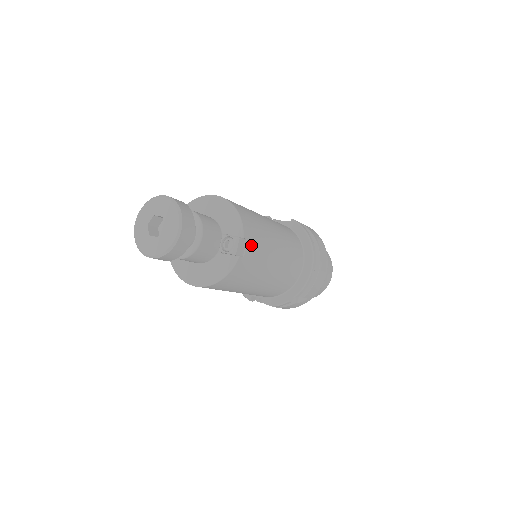
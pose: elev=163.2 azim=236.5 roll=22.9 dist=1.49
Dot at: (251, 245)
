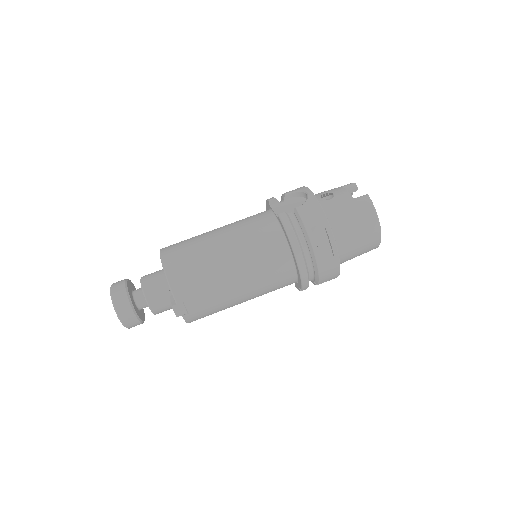
Dot at: (192, 302)
